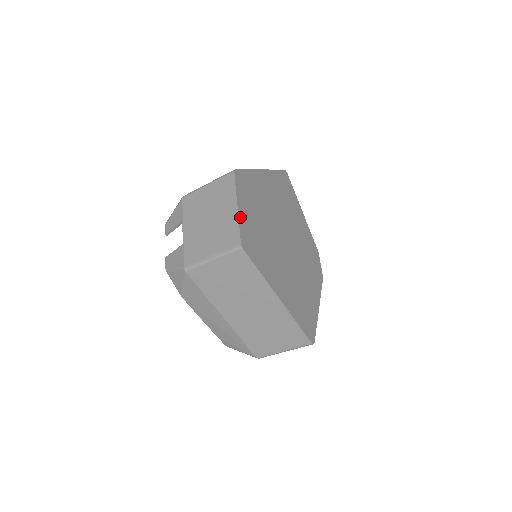
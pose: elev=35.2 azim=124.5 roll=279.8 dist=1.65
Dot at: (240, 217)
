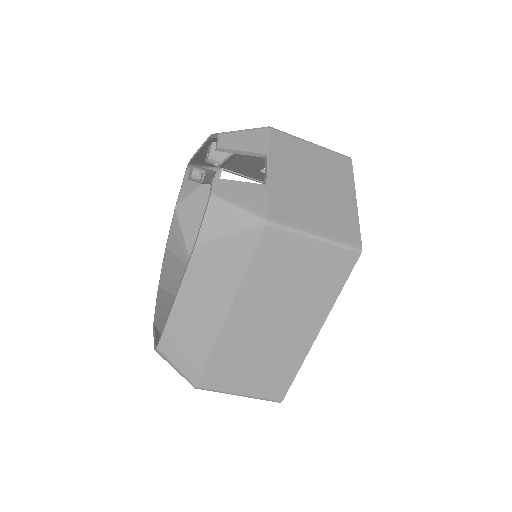
Dot at: (355, 214)
